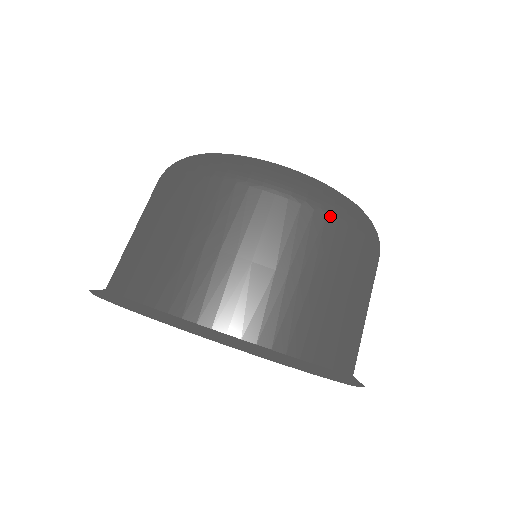
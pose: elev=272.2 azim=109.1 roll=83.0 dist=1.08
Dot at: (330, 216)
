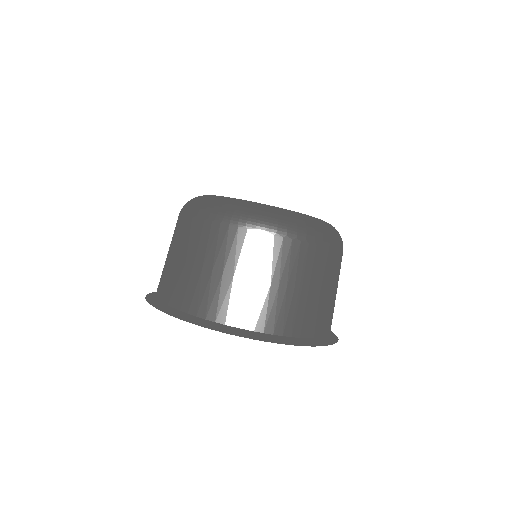
Dot at: (303, 242)
